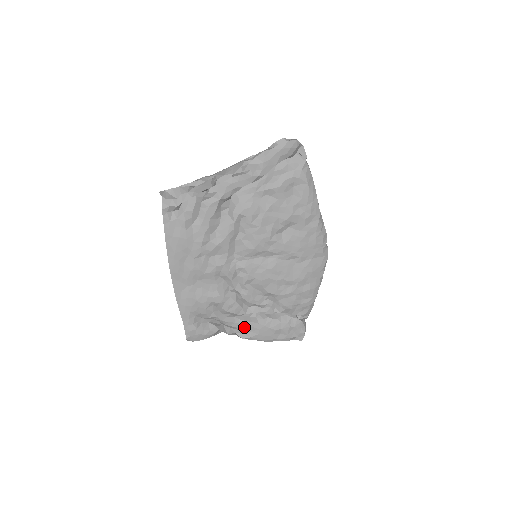
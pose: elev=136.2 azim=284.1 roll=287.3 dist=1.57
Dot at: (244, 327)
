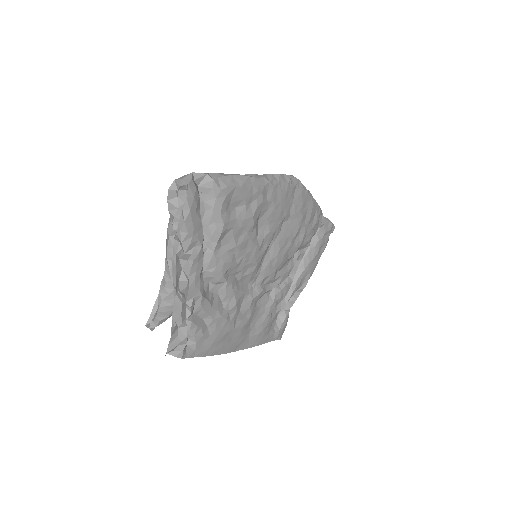
Dot at: (299, 284)
